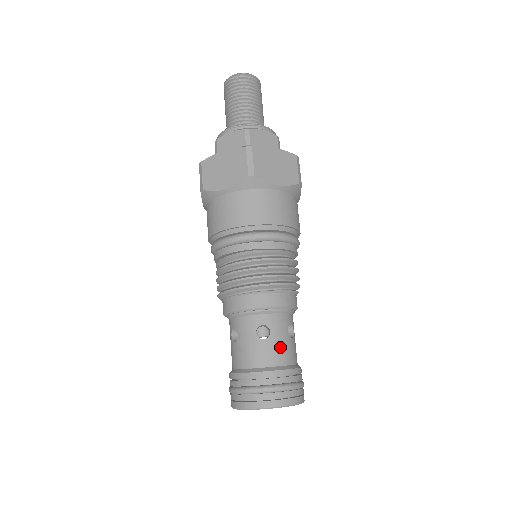
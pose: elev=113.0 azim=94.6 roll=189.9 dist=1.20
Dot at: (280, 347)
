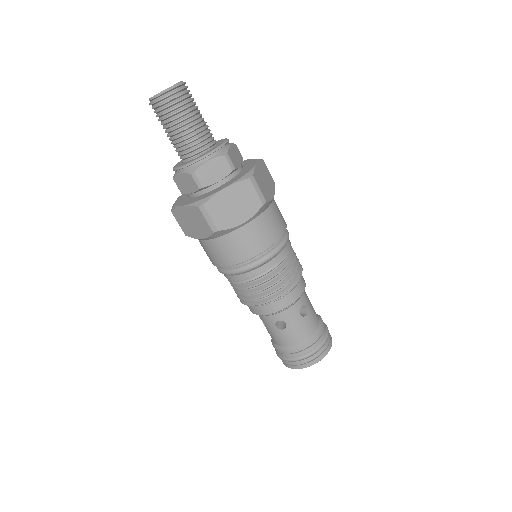
Dot at: (313, 312)
